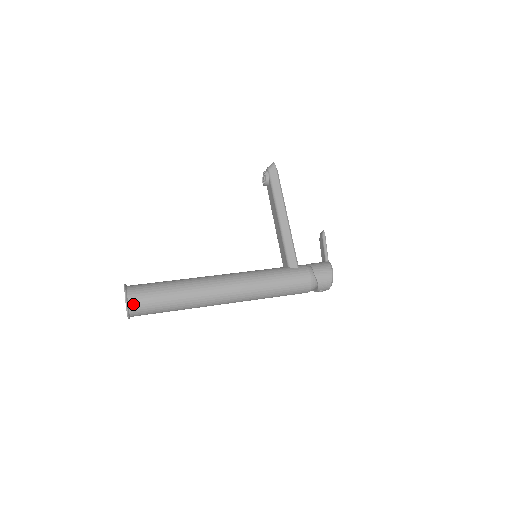
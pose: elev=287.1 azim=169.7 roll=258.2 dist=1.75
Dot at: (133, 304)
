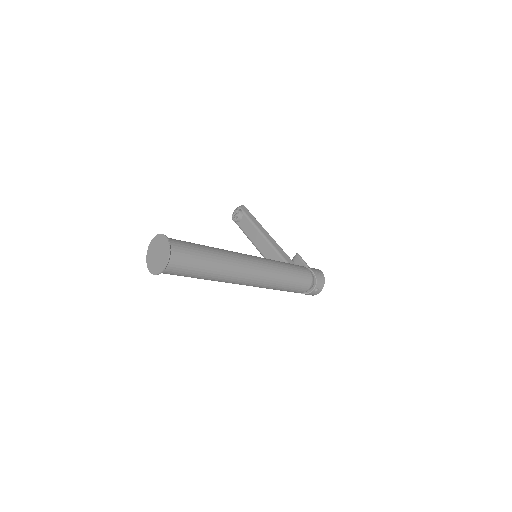
Dot at: (174, 247)
